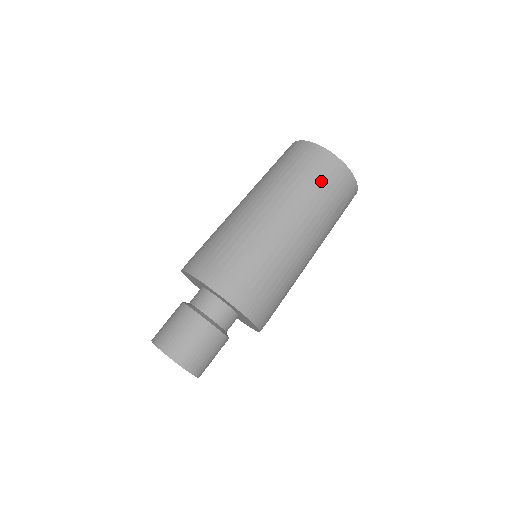
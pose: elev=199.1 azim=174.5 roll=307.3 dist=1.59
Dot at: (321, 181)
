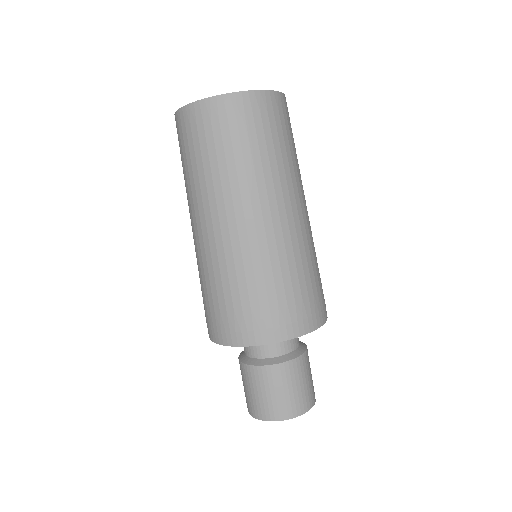
Dot at: (291, 135)
